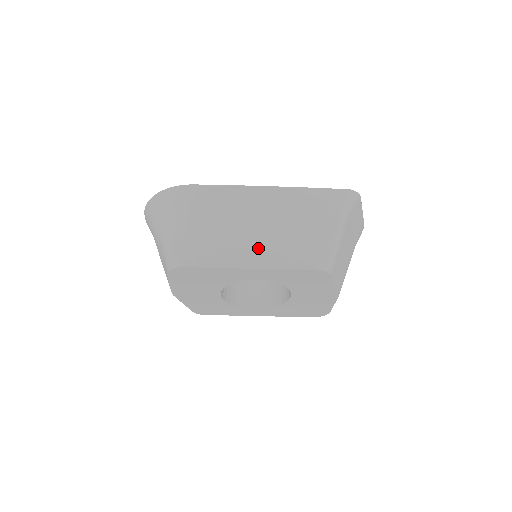
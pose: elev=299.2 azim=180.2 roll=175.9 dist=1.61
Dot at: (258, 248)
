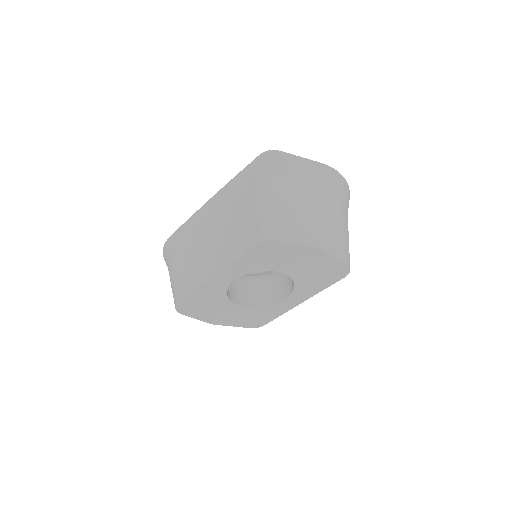
Dot at: (214, 256)
